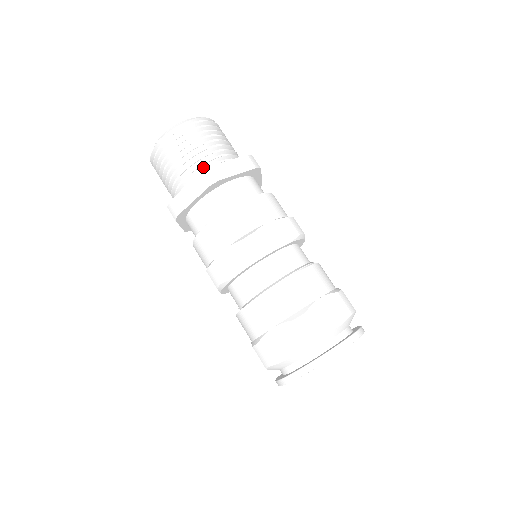
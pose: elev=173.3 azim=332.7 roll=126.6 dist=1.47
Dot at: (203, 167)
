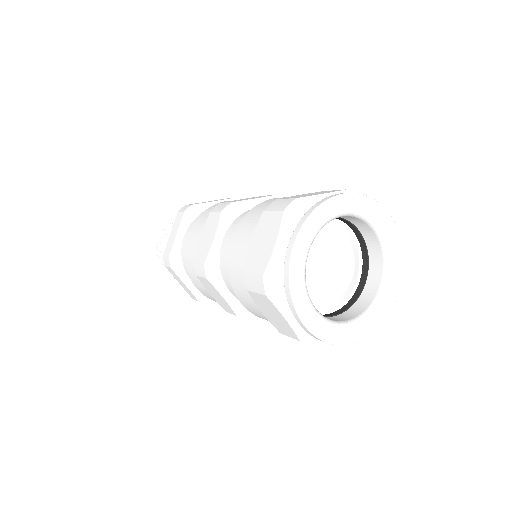
Dot at: occluded
